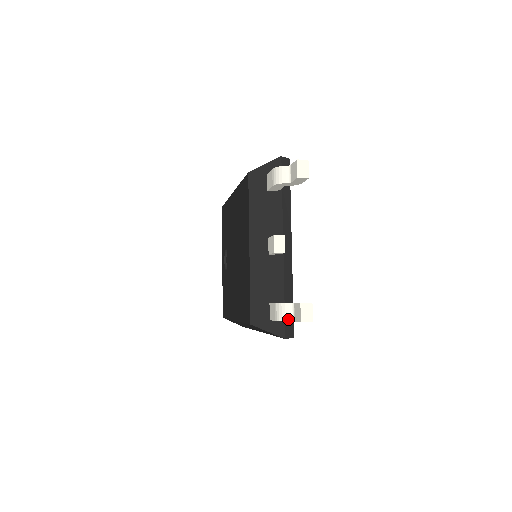
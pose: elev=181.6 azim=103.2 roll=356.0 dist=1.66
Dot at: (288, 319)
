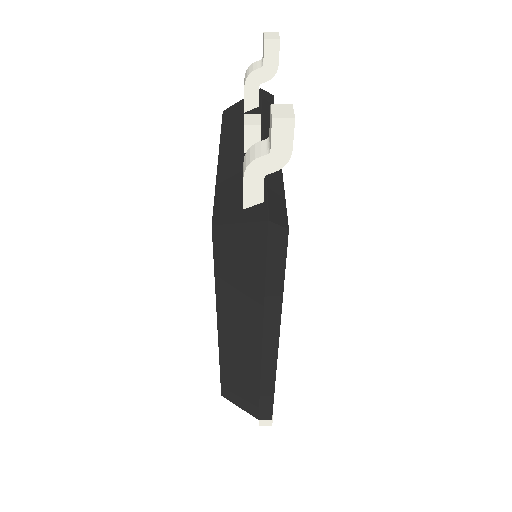
Dot at: (260, 155)
